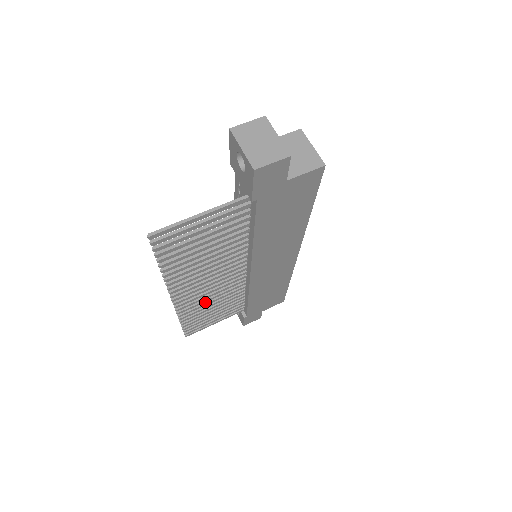
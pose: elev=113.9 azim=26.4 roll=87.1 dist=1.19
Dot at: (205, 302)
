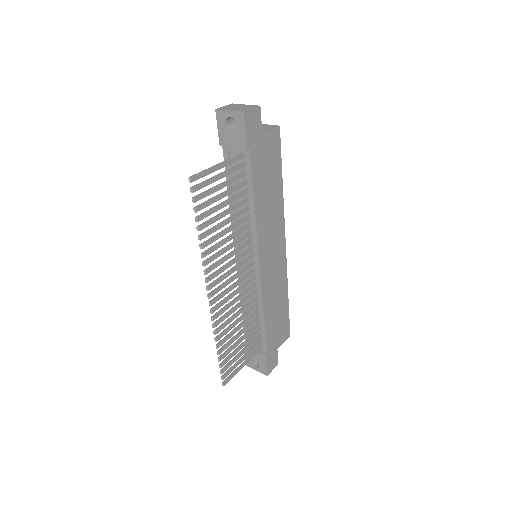
Dot at: (231, 316)
